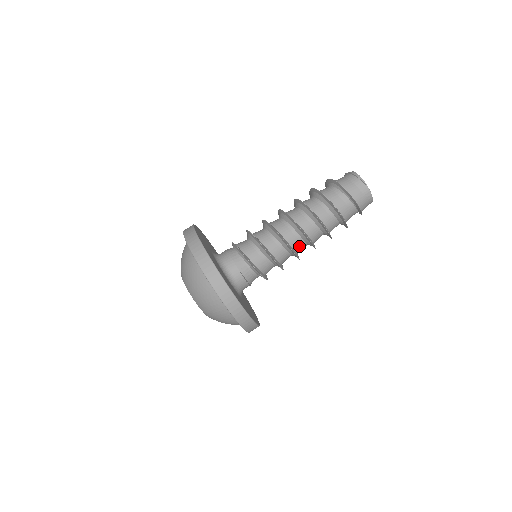
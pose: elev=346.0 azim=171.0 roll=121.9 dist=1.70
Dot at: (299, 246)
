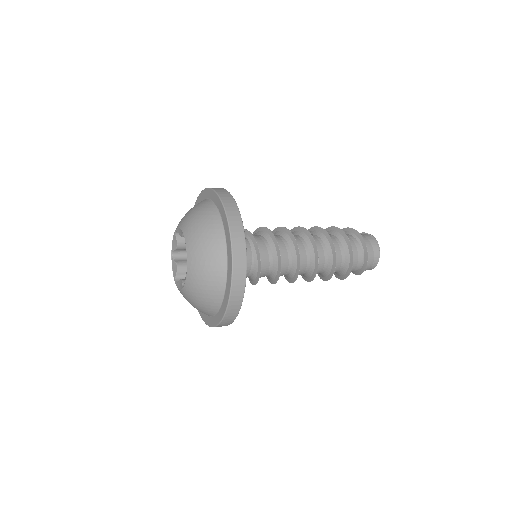
Dot at: (303, 268)
